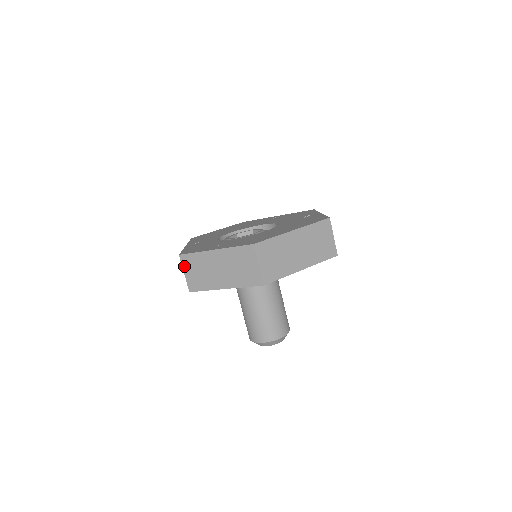
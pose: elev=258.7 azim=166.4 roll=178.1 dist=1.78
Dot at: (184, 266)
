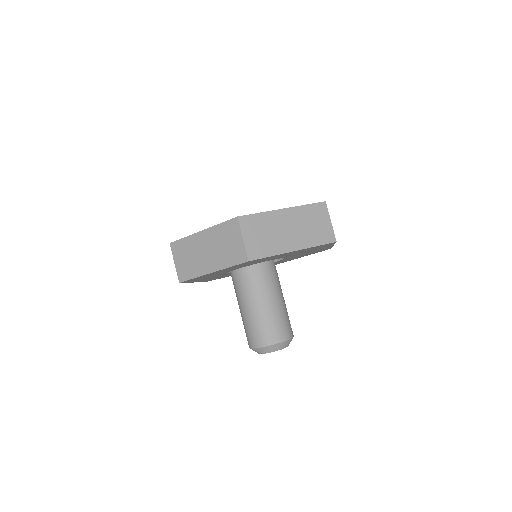
Dot at: (174, 254)
